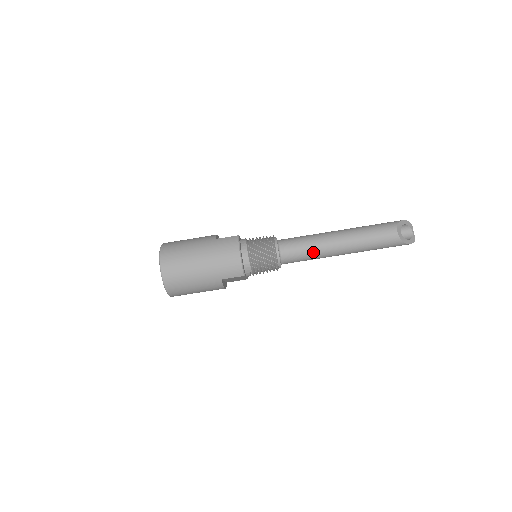
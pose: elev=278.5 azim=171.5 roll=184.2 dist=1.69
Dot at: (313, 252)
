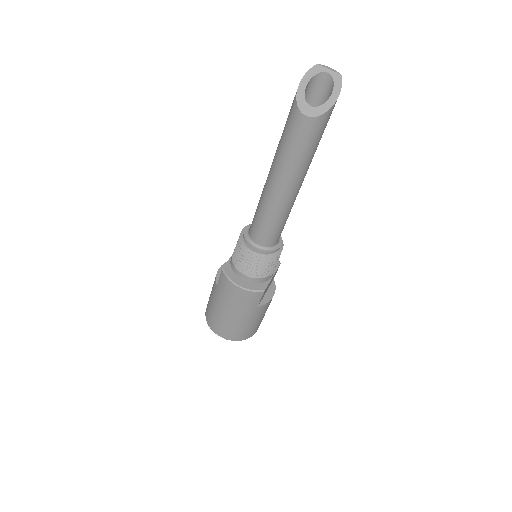
Dot at: (277, 218)
